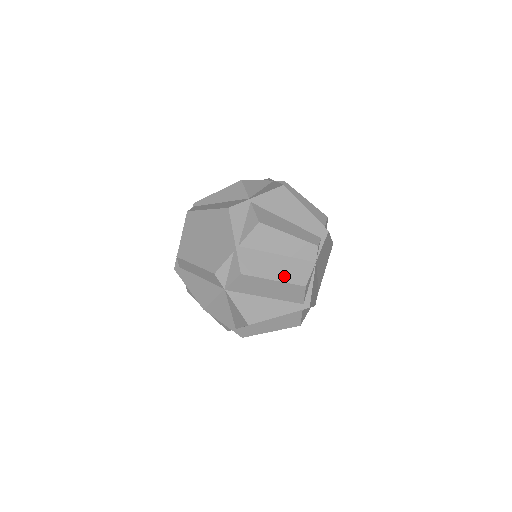
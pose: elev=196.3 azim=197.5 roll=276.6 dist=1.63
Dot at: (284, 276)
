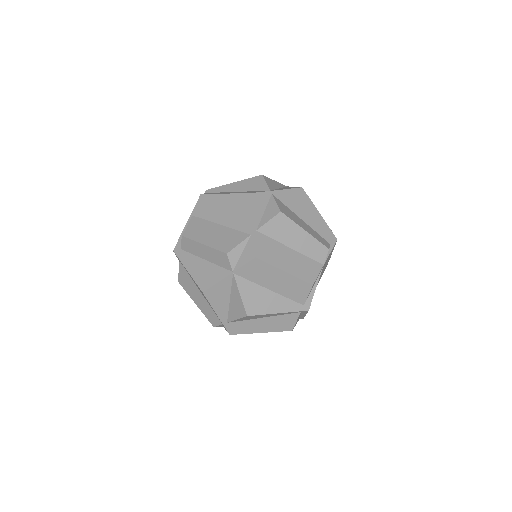
Dot at: (294, 270)
